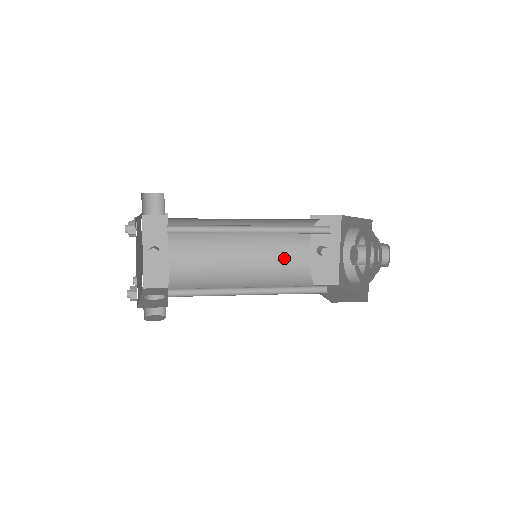
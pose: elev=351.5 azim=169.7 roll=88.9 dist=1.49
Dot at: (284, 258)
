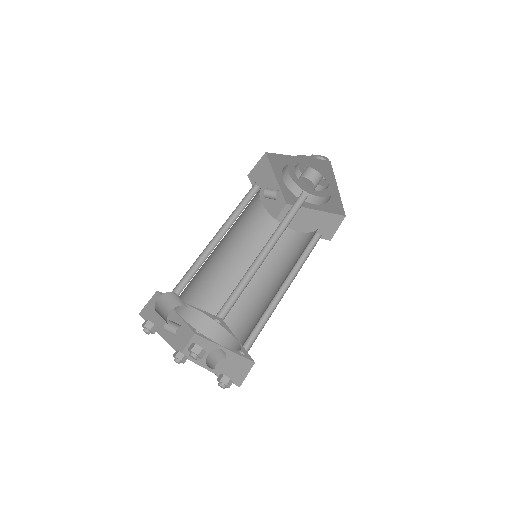
Dot at: (251, 226)
